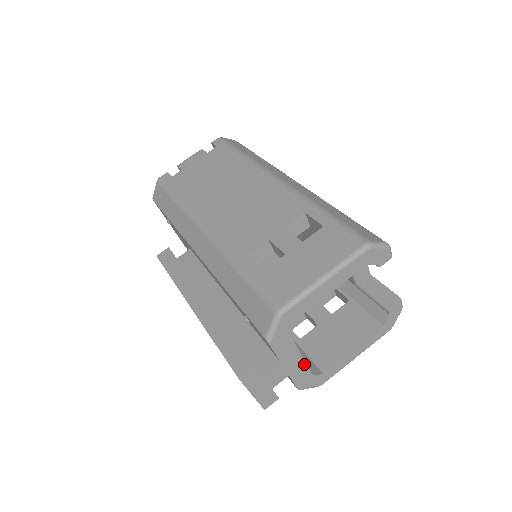
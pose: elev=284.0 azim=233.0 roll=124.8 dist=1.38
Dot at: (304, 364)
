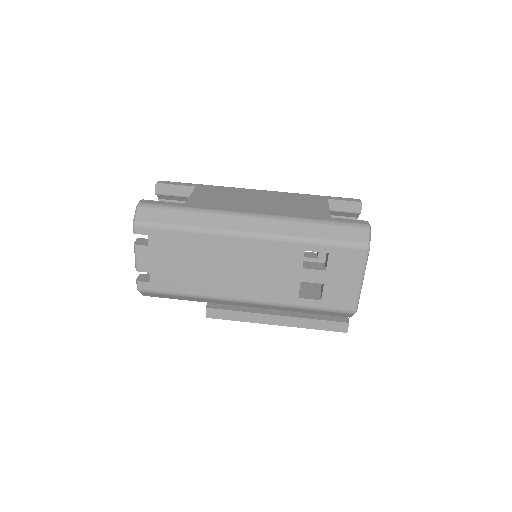
Dot at: occluded
